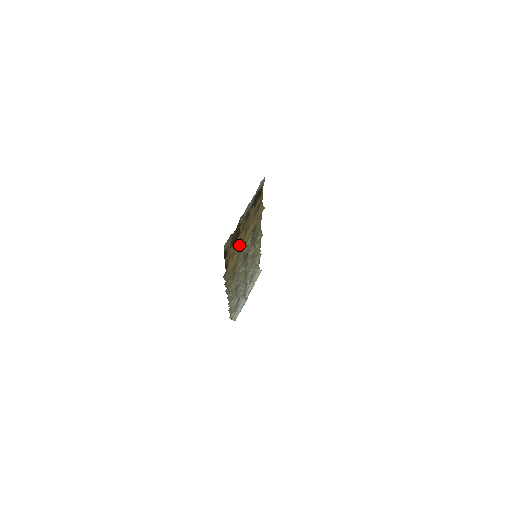
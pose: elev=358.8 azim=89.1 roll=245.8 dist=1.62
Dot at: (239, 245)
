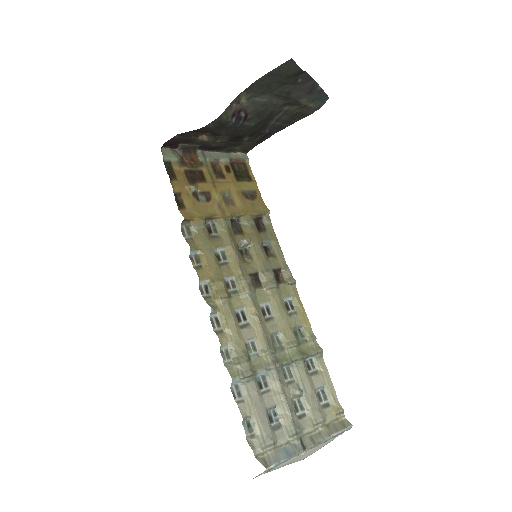
Dot at: (211, 205)
